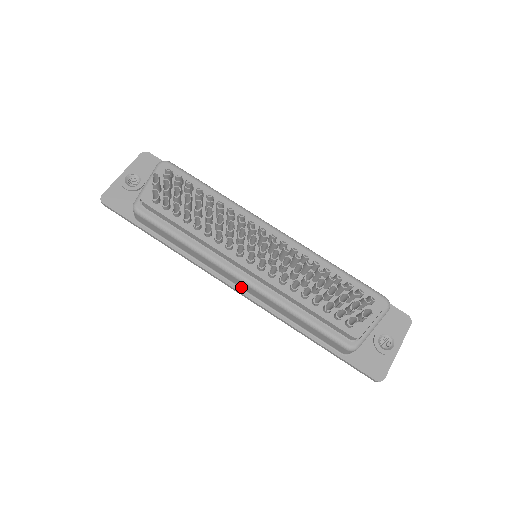
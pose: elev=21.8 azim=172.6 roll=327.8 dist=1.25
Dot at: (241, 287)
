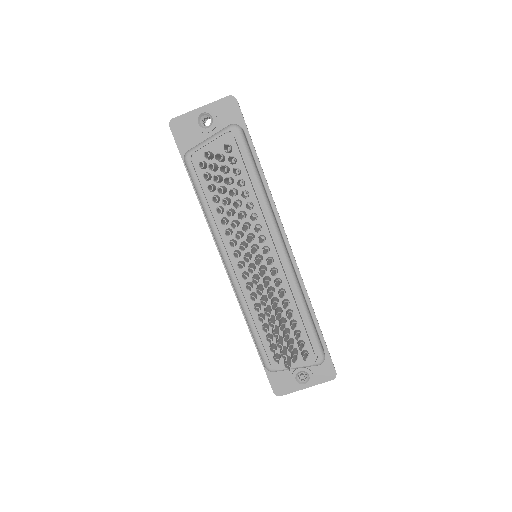
Dot at: occluded
